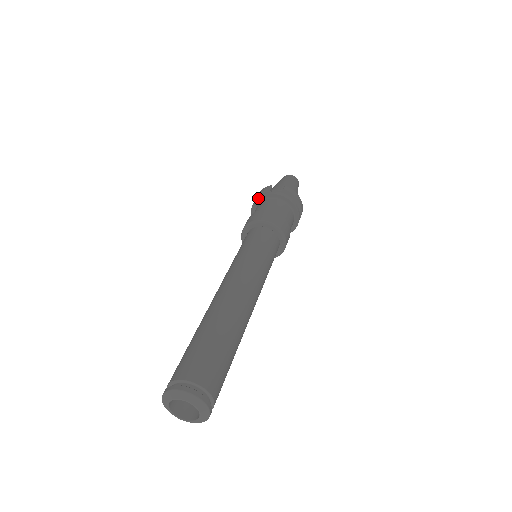
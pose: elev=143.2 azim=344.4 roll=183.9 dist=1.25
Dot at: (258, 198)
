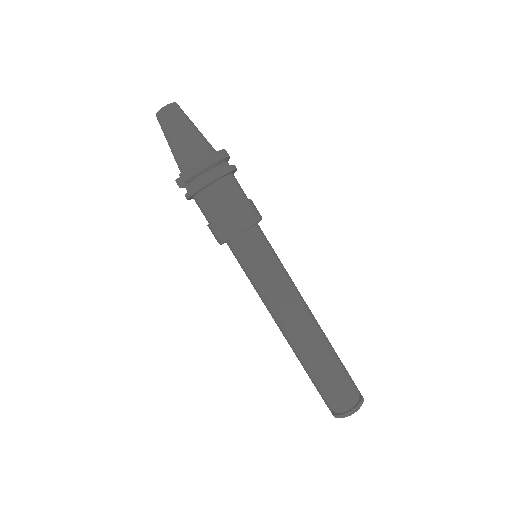
Dot at: occluded
